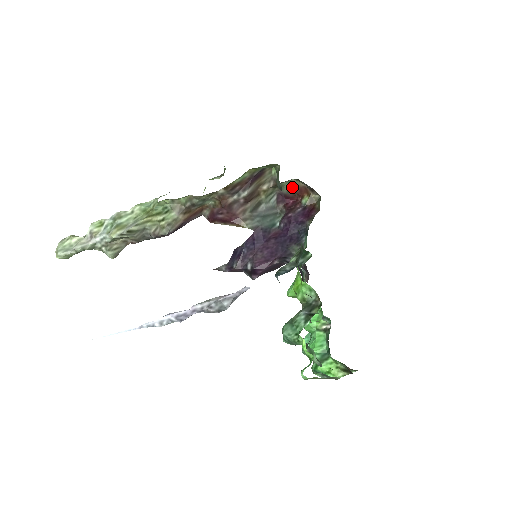
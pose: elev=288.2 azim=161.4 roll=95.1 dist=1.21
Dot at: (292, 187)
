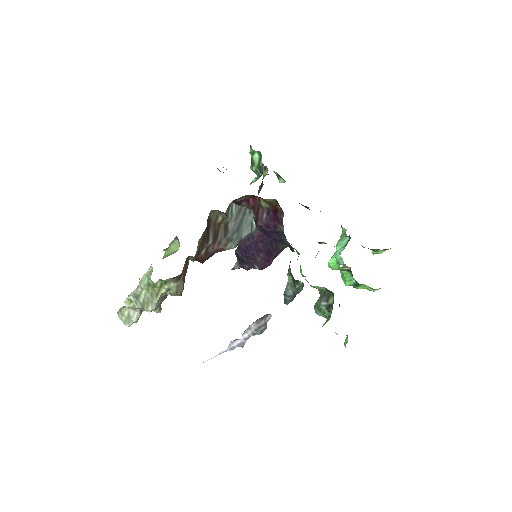
Dot at: (243, 198)
